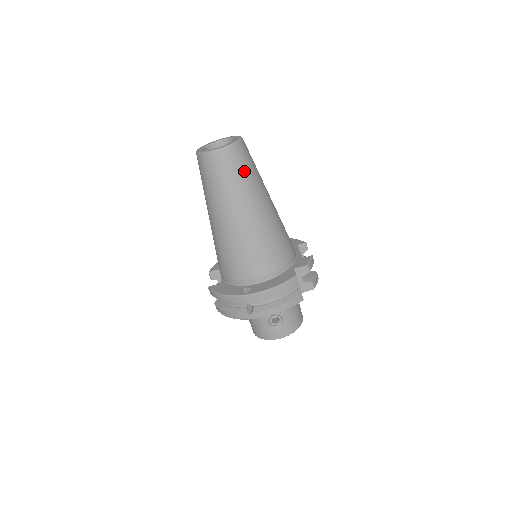
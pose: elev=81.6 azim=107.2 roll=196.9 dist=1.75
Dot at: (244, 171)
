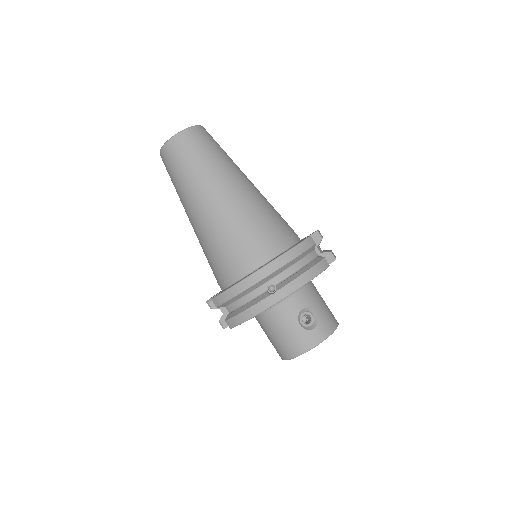
Dot at: (215, 148)
